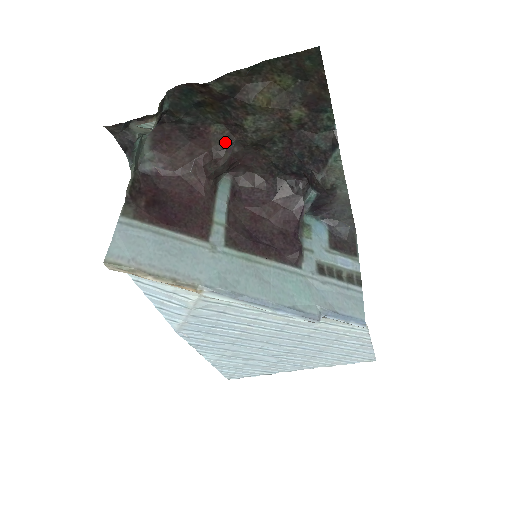
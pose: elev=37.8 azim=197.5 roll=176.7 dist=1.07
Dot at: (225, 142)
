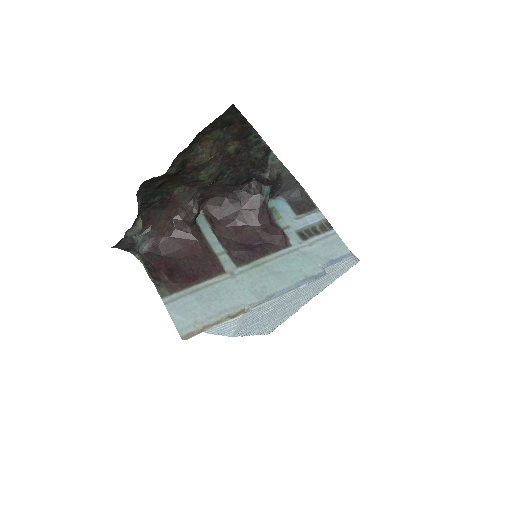
Dot at: (189, 195)
